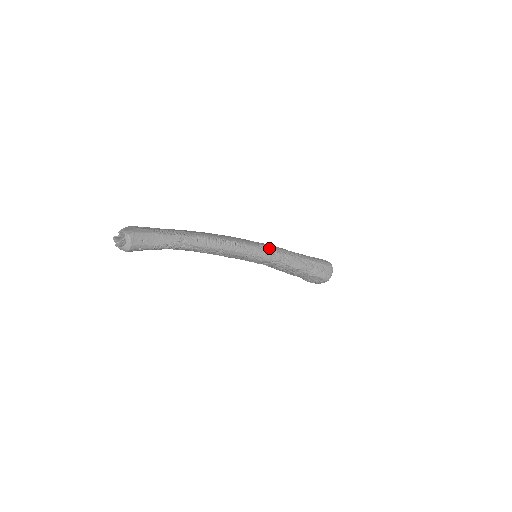
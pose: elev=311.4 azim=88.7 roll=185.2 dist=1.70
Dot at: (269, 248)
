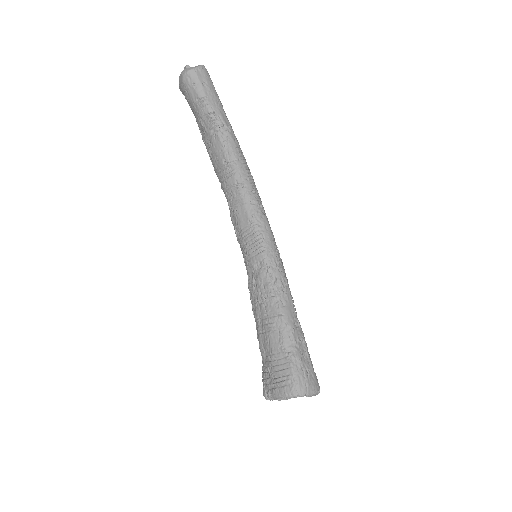
Dot at: occluded
